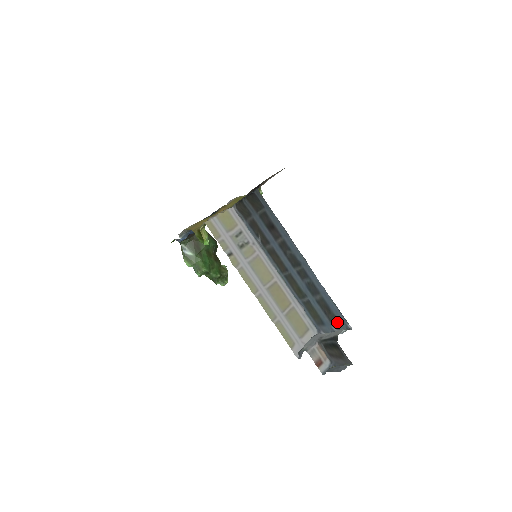
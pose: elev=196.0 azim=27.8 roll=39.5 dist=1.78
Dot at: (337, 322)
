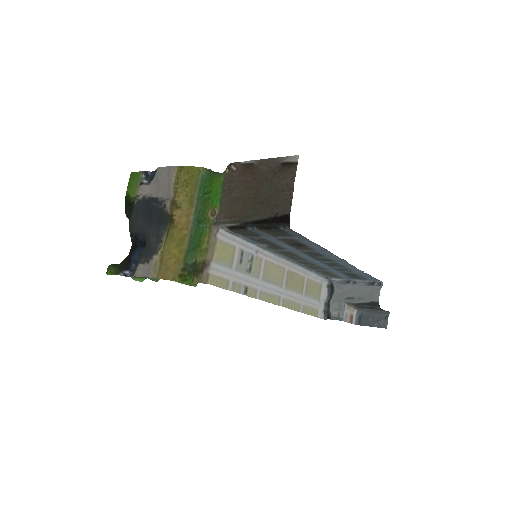
Dot at: (363, 279)
